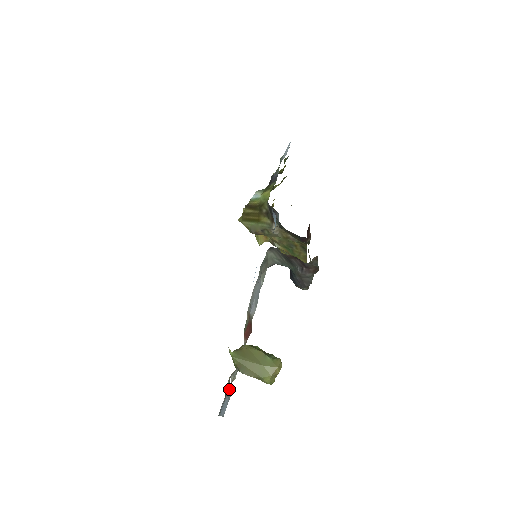
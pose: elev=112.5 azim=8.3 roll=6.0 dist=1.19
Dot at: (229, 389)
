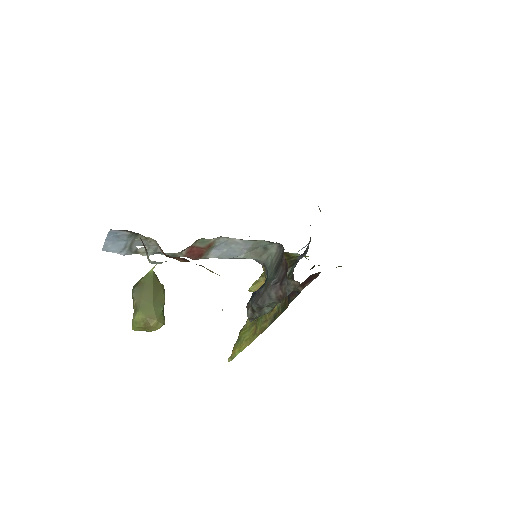
Dot at: (133, 248)
